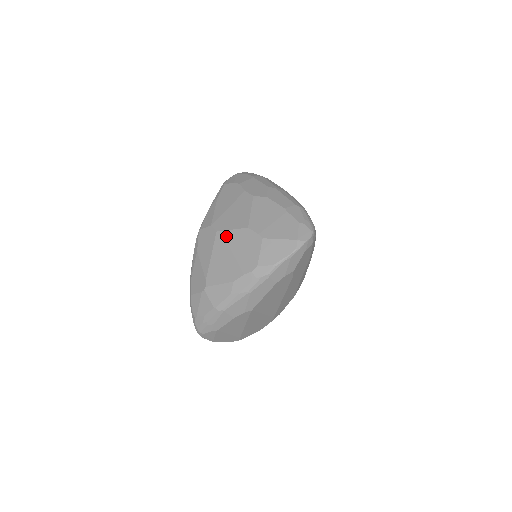
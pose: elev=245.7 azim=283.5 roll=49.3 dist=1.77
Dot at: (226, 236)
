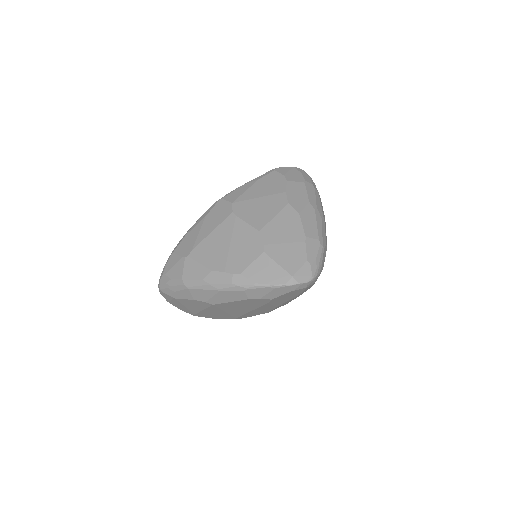
Dot at: (236, 224)
